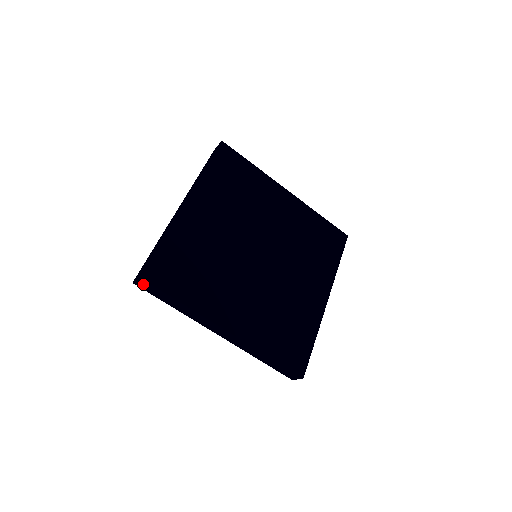
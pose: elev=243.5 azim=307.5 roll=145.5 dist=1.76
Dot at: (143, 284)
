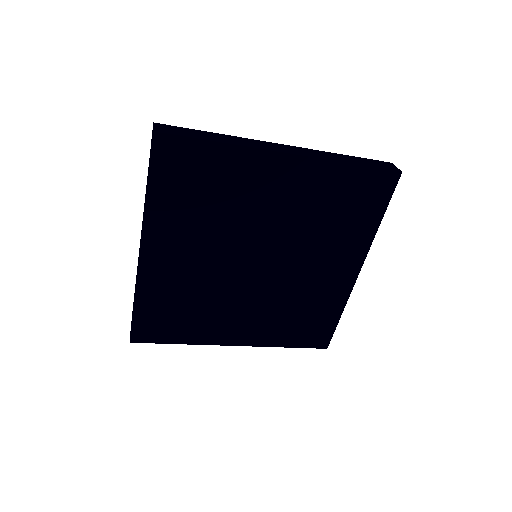
Dot at: occluded
